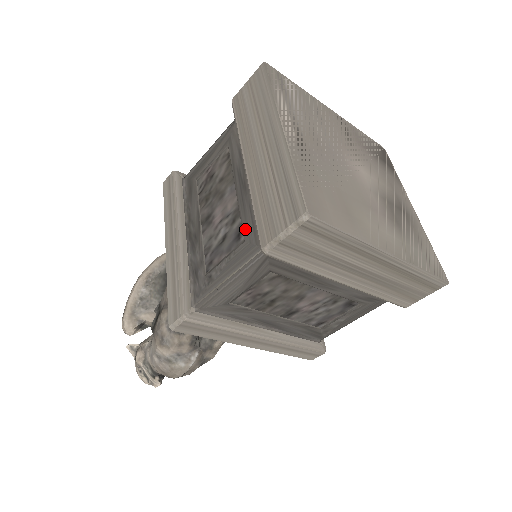
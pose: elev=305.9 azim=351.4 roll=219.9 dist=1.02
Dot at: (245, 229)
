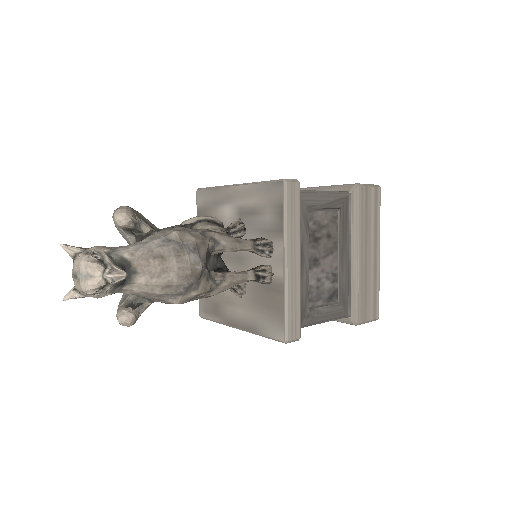
Dot at: occluded
